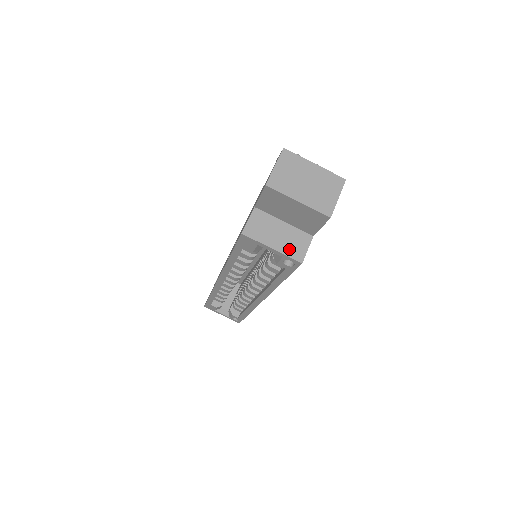
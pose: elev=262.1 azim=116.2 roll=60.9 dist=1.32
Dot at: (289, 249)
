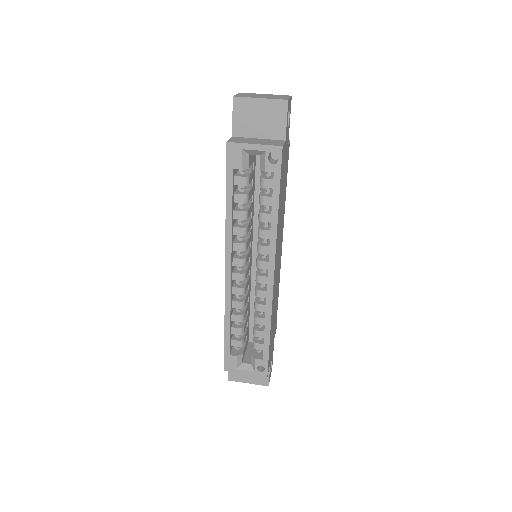
Dot at: (268, 144)
